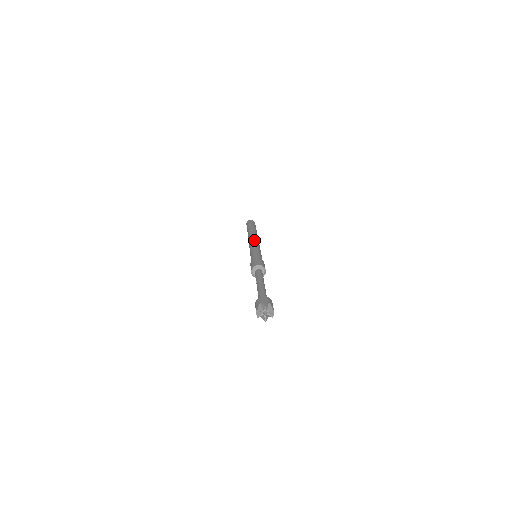
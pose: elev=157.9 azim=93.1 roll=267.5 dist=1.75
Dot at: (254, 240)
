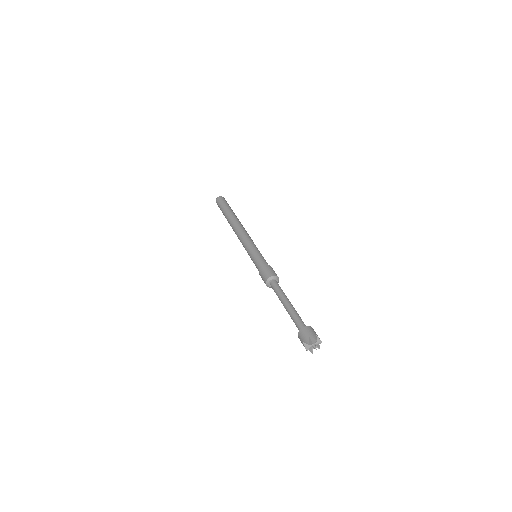
Dot at: (245, 233)
